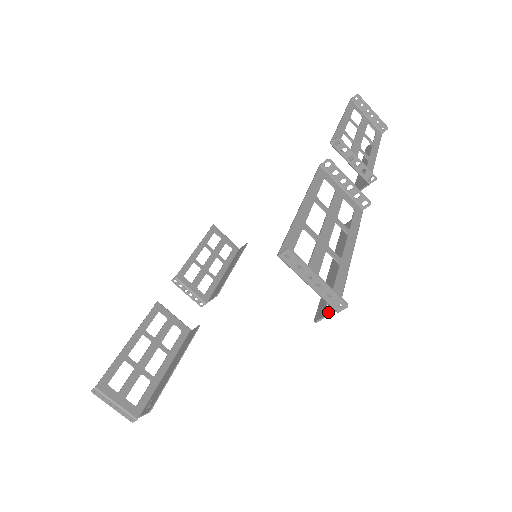
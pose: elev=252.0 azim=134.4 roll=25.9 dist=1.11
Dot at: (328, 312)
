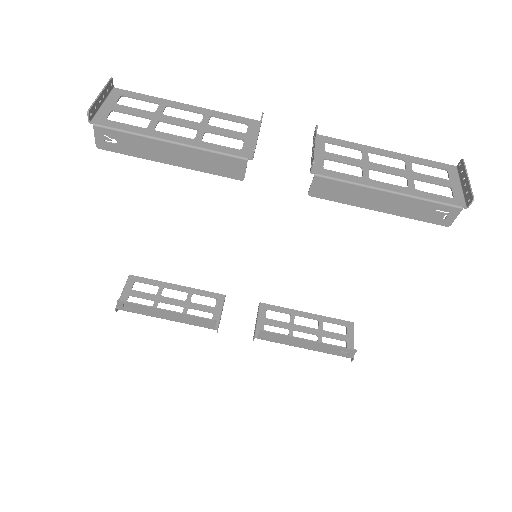
Dot at: (98, 134)
